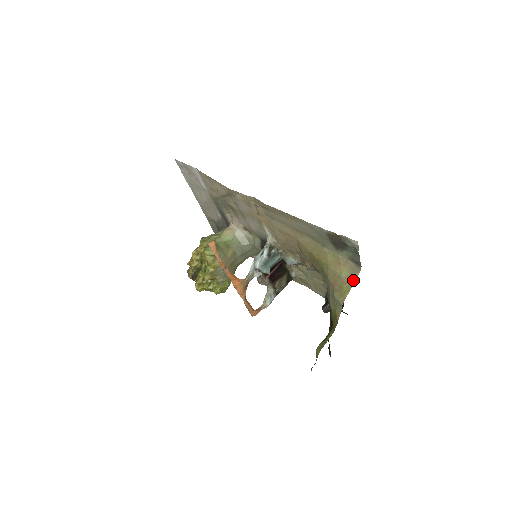
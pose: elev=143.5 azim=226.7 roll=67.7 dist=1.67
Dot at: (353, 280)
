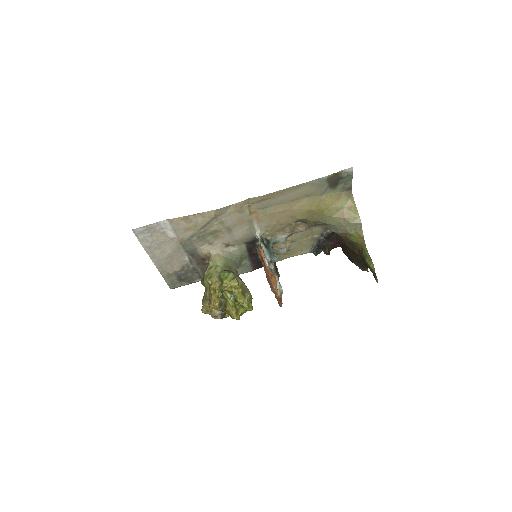
Dot at: (353, 203)
